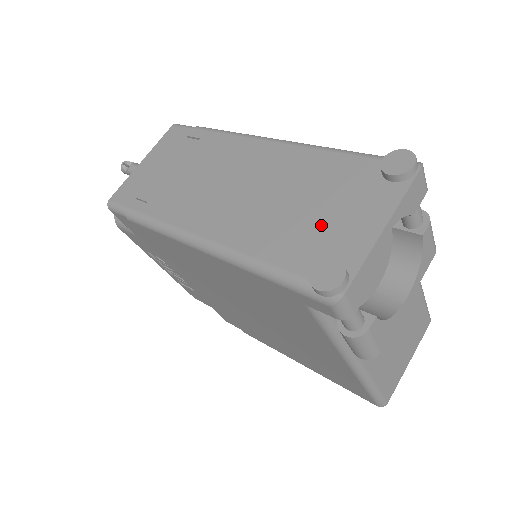
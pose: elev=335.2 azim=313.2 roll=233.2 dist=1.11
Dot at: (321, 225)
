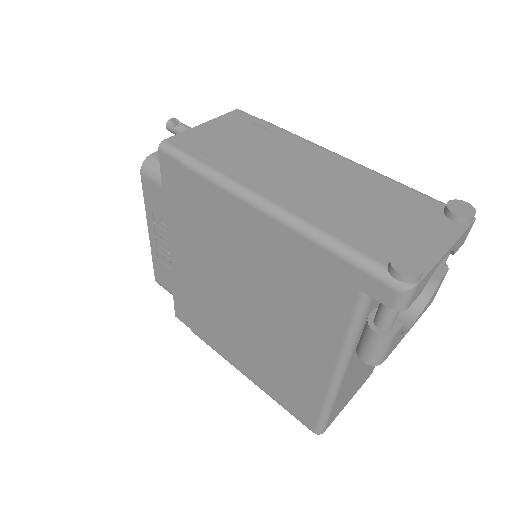
Dot at: (393, 230)
